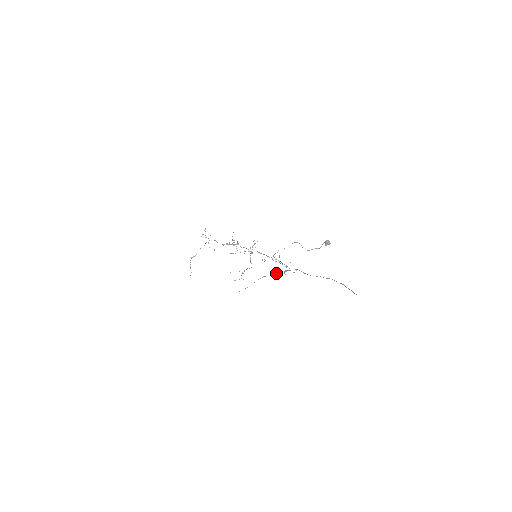
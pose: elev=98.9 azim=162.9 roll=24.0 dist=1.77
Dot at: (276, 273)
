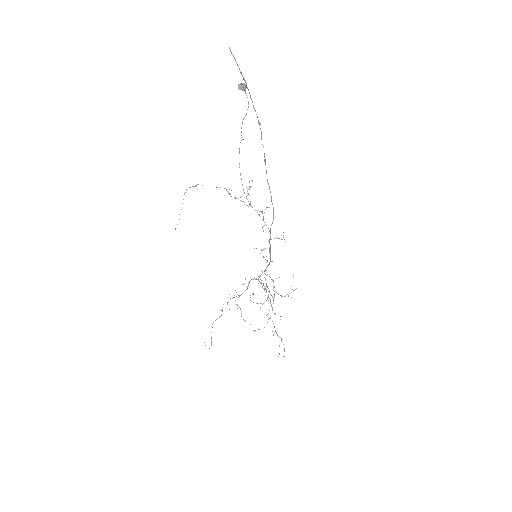
Dot at: occluded
